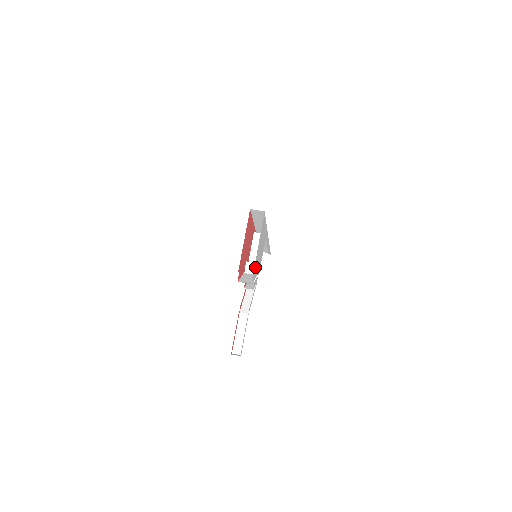
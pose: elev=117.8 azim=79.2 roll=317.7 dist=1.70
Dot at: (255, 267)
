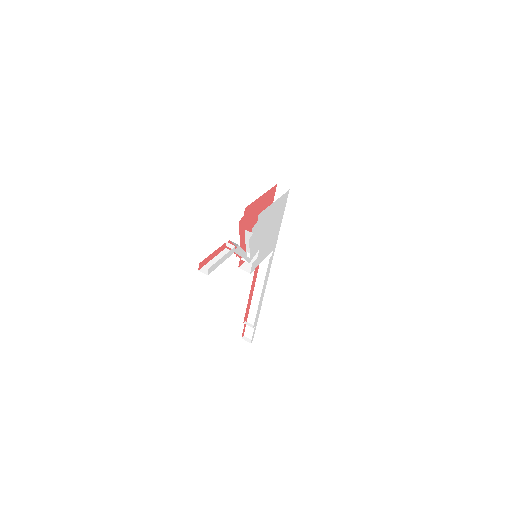
Dot at: (261, 222)
